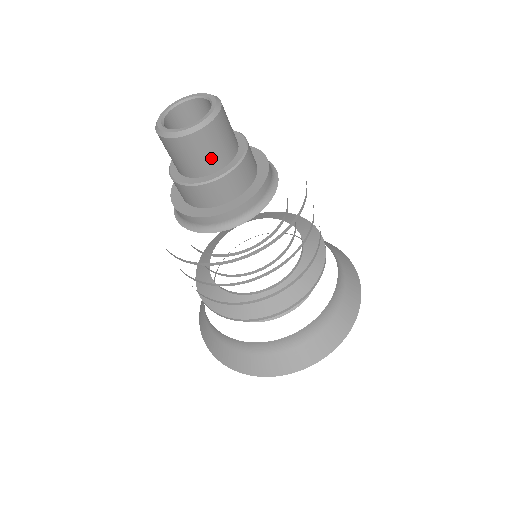
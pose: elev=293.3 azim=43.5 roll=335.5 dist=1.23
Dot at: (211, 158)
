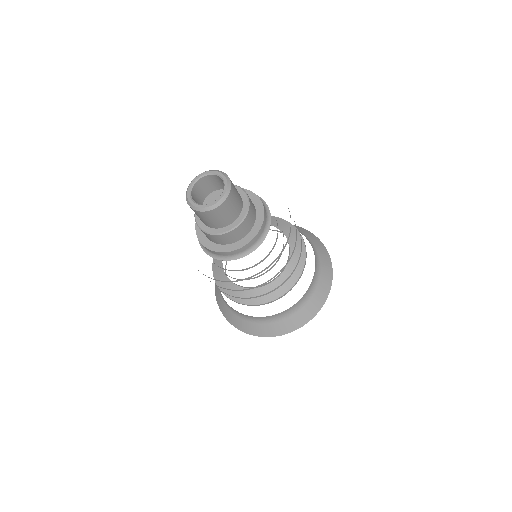
Dot at: (234, 211)
